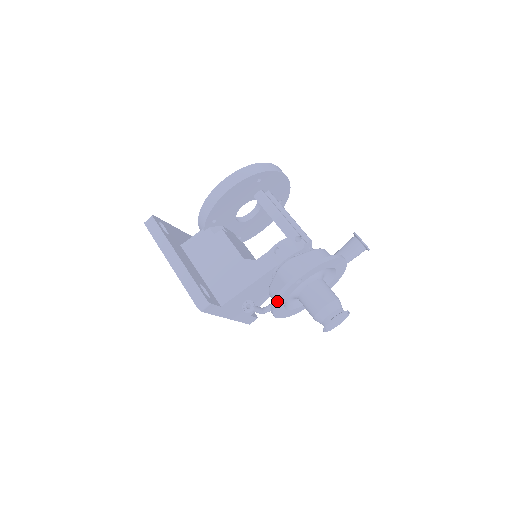
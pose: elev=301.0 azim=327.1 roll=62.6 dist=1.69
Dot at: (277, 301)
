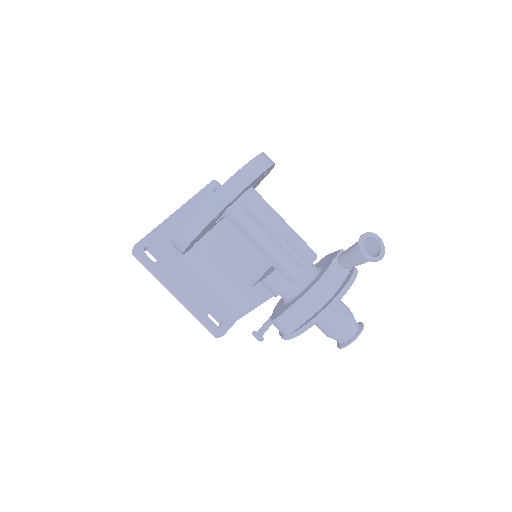
Dot at: occluded
